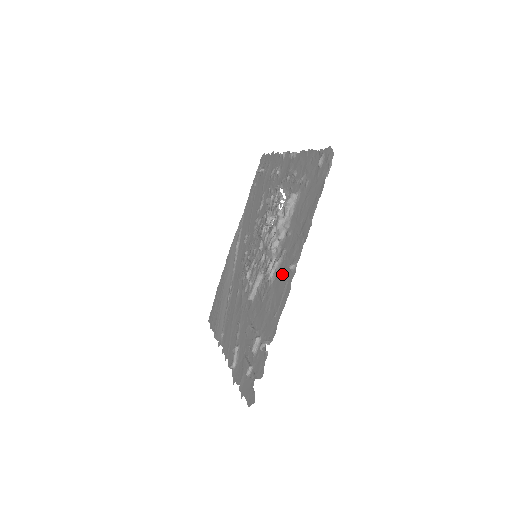
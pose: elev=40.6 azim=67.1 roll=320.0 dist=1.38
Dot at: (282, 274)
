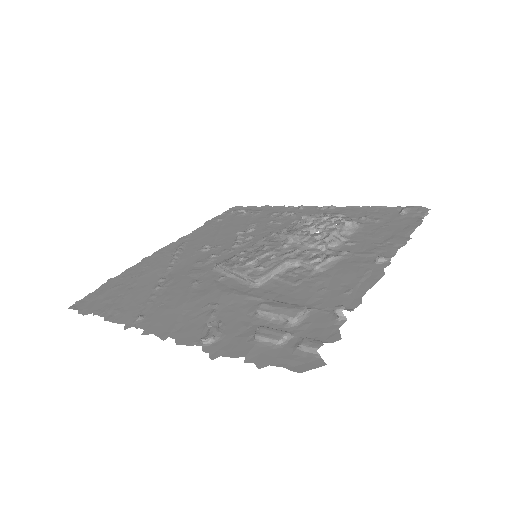
Dot at: (351, 265)
